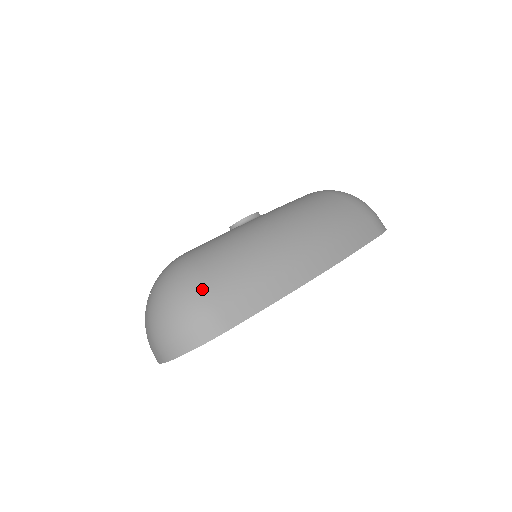
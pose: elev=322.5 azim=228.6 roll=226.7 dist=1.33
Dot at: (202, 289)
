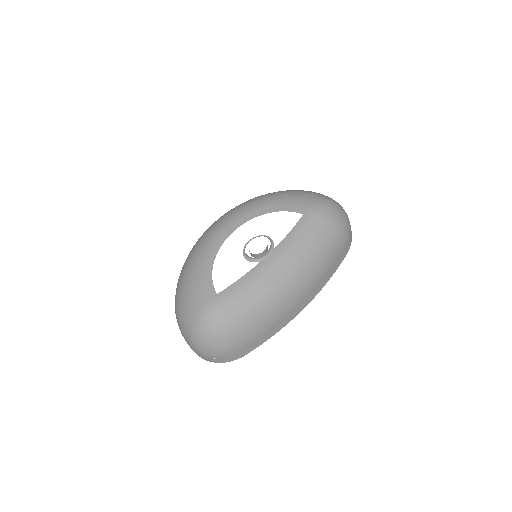
Dot at: (235, 341)
